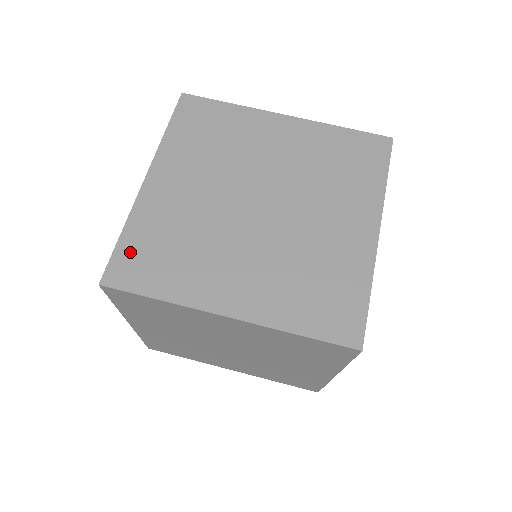
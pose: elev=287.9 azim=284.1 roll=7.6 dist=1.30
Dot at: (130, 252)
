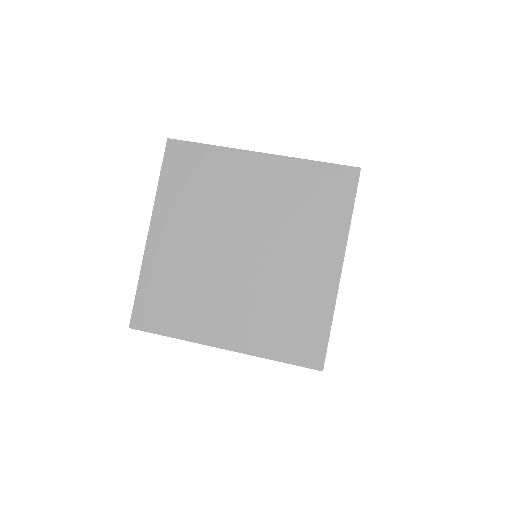
Dot at: (147, 300)
